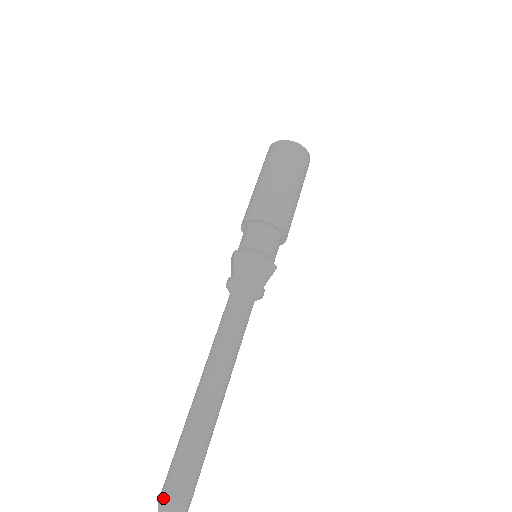
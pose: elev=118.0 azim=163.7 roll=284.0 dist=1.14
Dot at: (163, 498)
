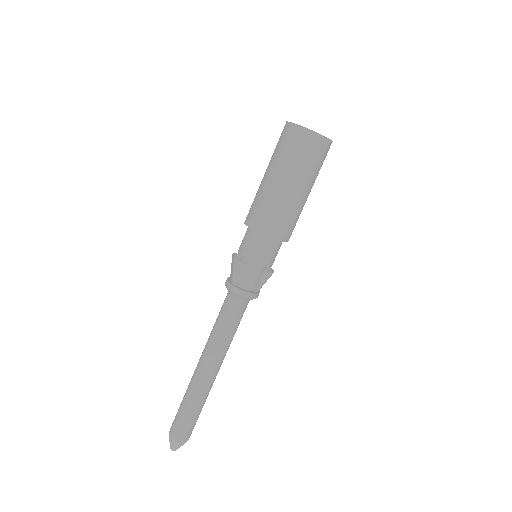
Dot at: (172, 435)
